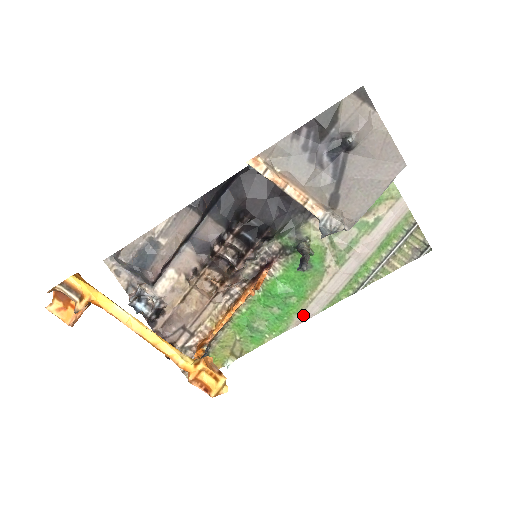
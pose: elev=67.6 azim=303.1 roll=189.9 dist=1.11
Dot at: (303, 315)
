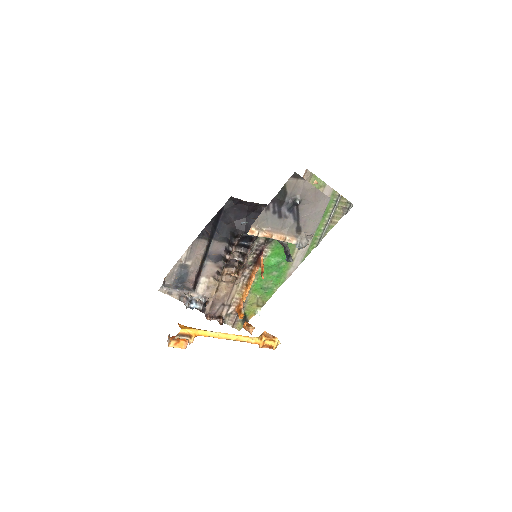
Dot at: (292, 269)
